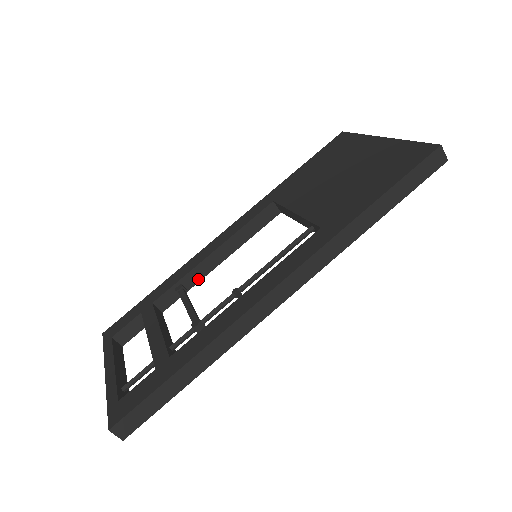
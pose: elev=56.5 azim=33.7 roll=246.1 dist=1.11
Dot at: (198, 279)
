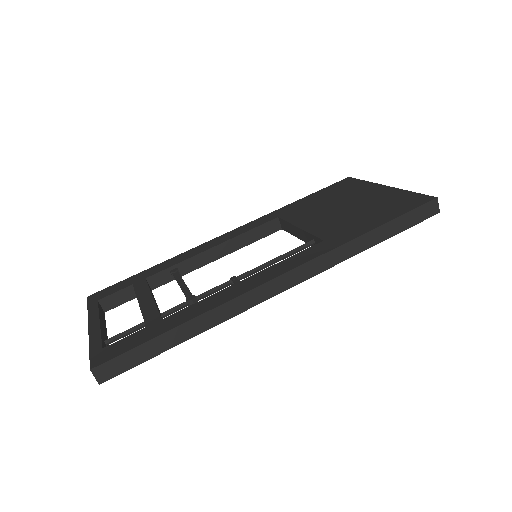
Dot at: (193, 268)
